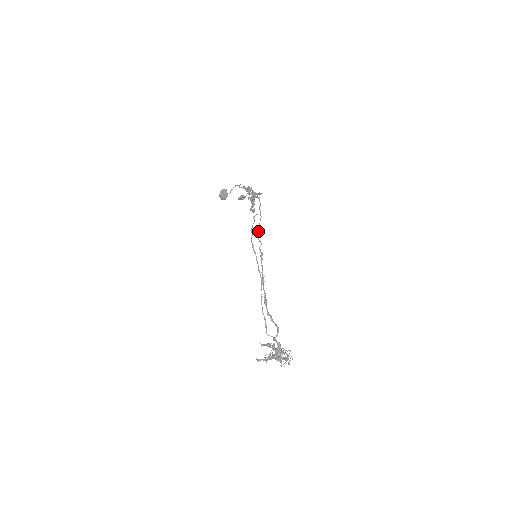
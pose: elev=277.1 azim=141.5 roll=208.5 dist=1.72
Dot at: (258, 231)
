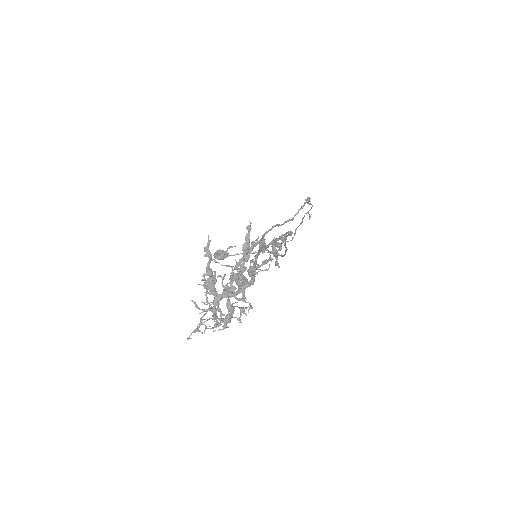
Dot at: occluded
